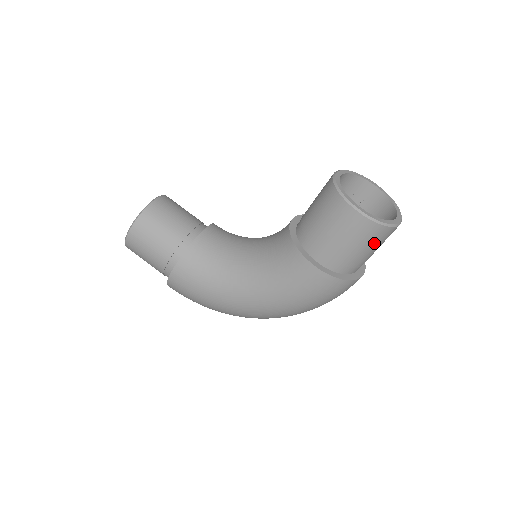
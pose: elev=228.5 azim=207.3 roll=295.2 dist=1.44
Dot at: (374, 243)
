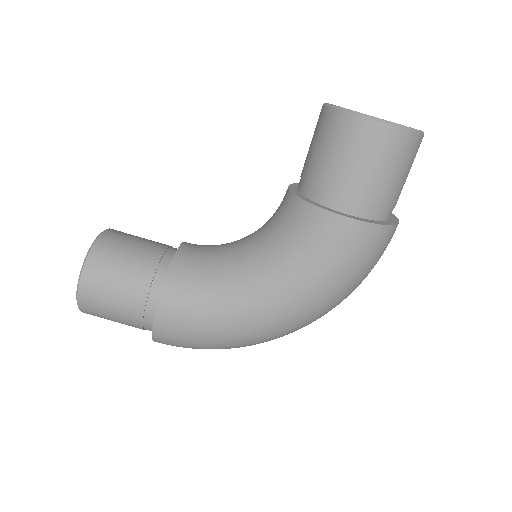
Dot at: (406, 163)
